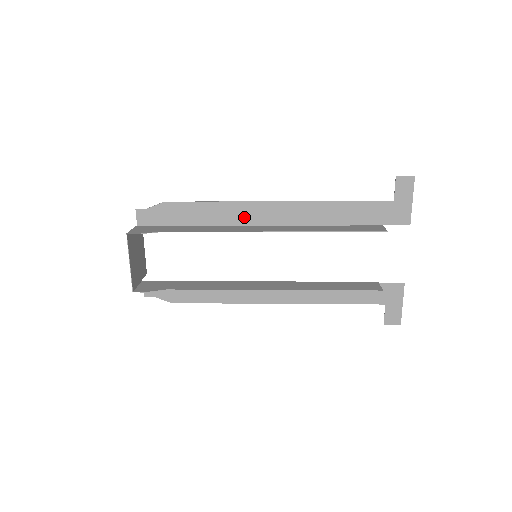
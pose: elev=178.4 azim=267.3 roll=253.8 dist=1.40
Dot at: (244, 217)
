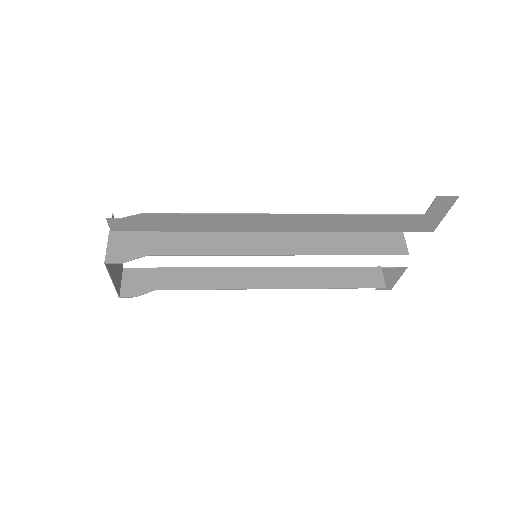
Dot at: (245, 225)
